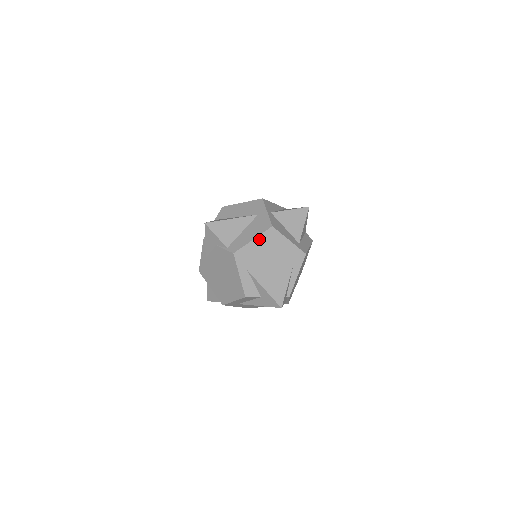
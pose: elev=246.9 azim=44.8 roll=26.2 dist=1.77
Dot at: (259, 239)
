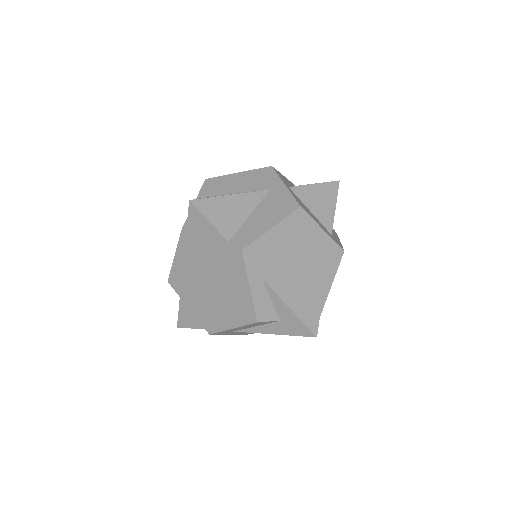
Dot at: (281, 227)
